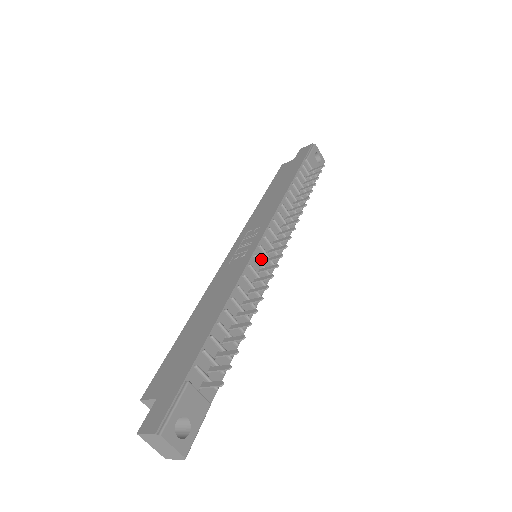
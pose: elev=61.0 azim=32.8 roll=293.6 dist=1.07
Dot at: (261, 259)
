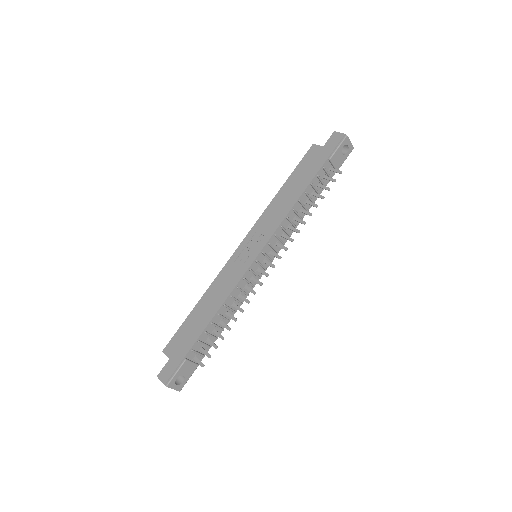
Dot at: (255, 269)
